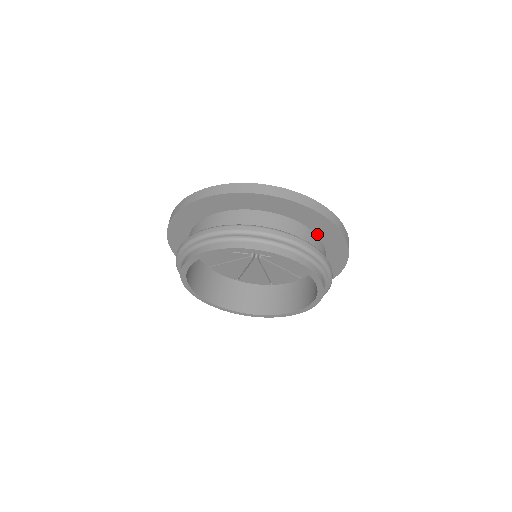
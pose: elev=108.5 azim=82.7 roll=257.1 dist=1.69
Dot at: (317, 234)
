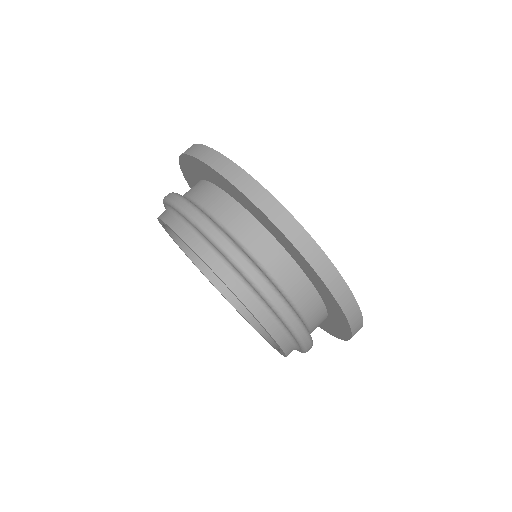
Dot at: (320, 294)
